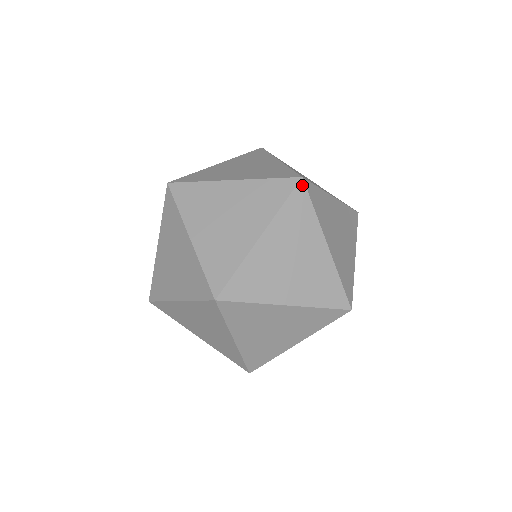
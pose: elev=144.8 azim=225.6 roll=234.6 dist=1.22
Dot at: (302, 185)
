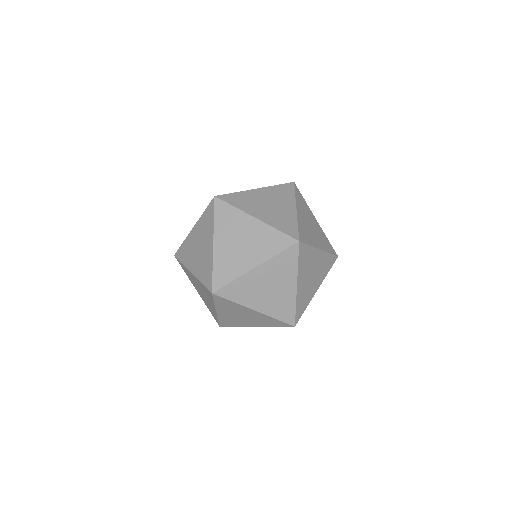
Dot at: (296, 186)
